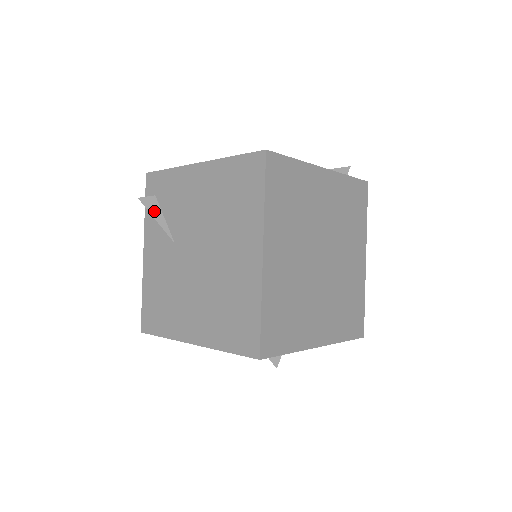
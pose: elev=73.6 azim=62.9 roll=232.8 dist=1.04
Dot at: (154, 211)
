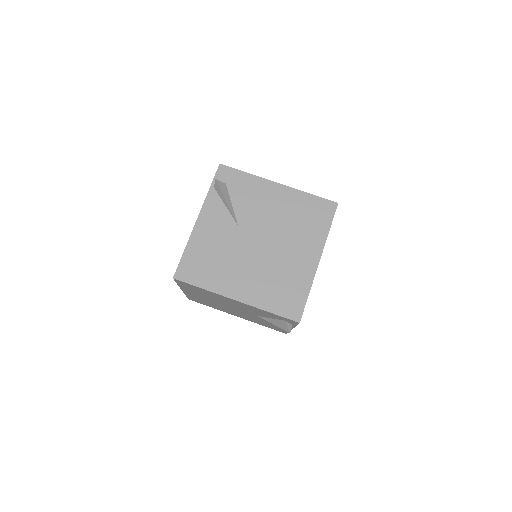
Dot at: (226, 195)
